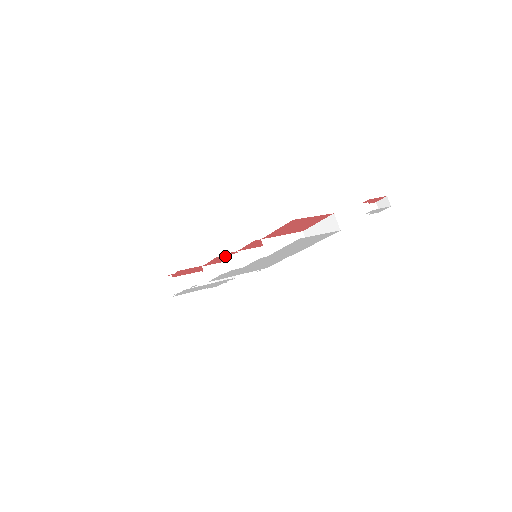
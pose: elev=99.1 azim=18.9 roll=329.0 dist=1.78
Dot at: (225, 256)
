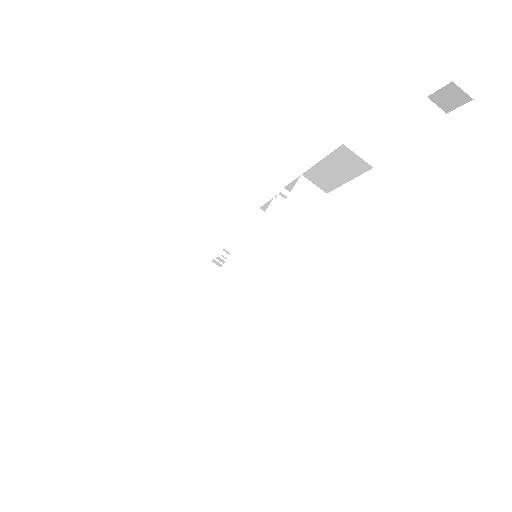
Dot at: (213, 294)
